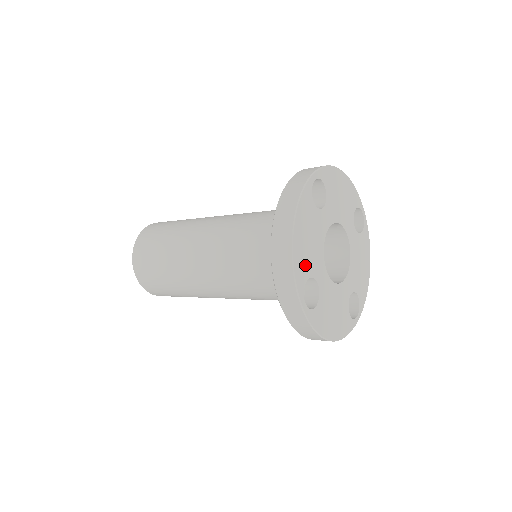
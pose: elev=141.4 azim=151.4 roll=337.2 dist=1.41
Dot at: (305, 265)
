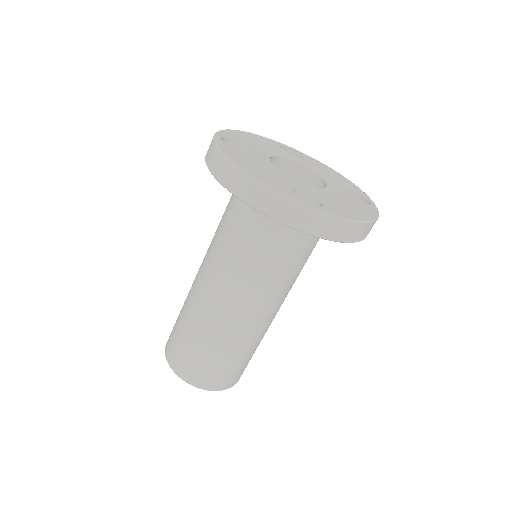
Dot at: (277, 184)
